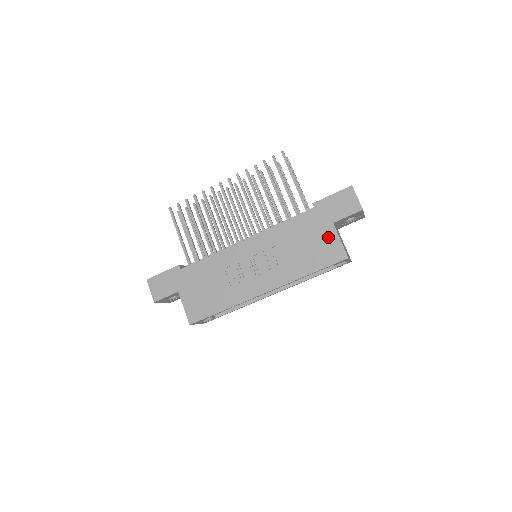
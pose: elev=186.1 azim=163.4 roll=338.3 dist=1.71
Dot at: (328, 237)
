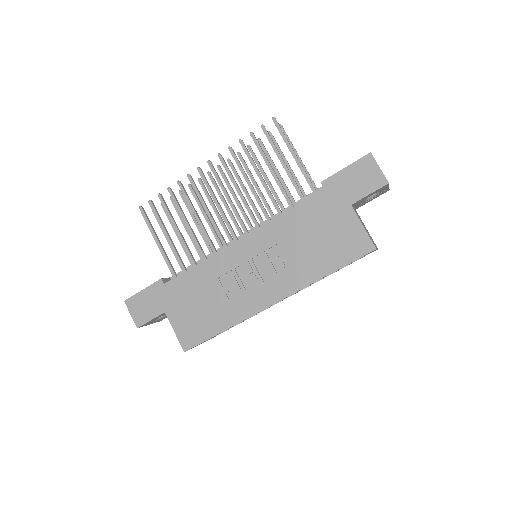
Dot at: (346, 224)
